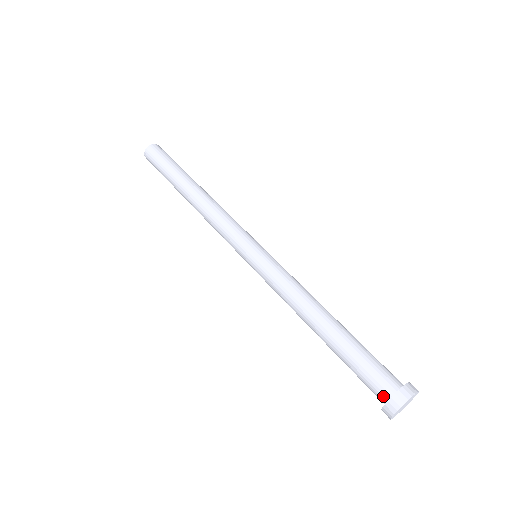
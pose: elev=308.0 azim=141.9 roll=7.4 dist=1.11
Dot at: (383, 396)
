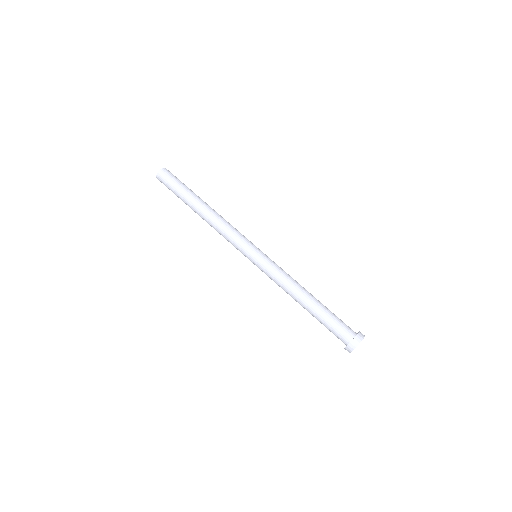
Dot at: (344, 343)
